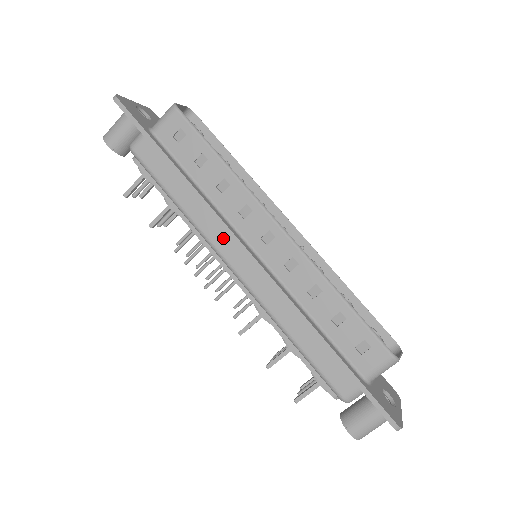
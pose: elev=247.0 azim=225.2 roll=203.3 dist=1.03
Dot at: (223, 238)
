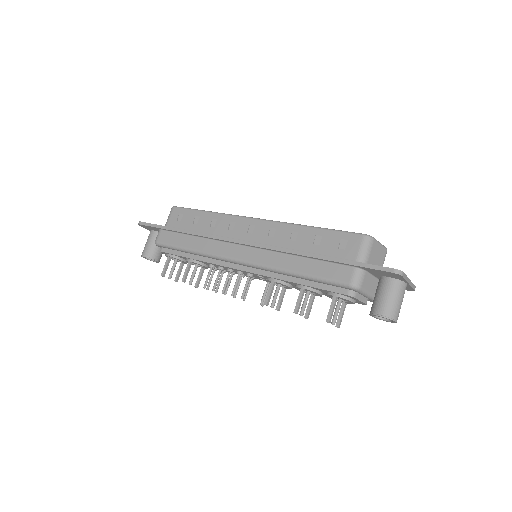
Dot at: (224, 247)
